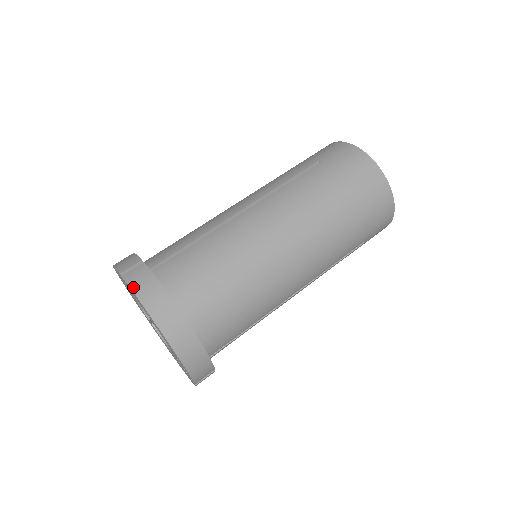
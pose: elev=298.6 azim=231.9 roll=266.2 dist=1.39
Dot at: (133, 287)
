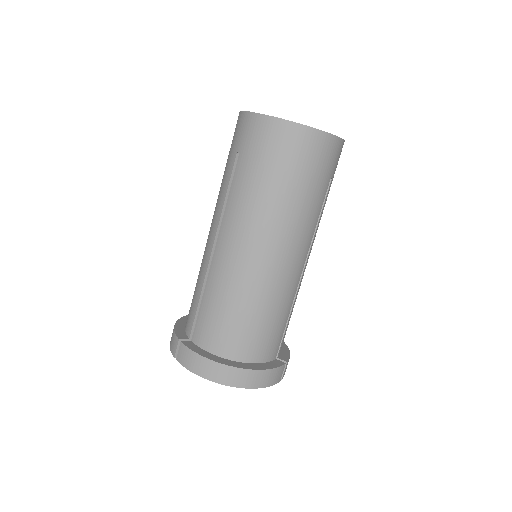
Dot at: (186, 367)
